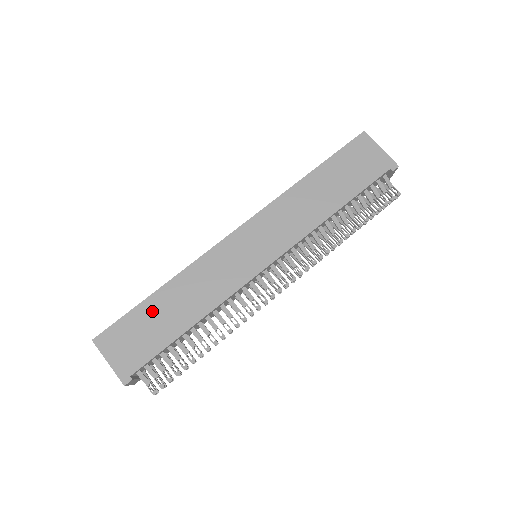
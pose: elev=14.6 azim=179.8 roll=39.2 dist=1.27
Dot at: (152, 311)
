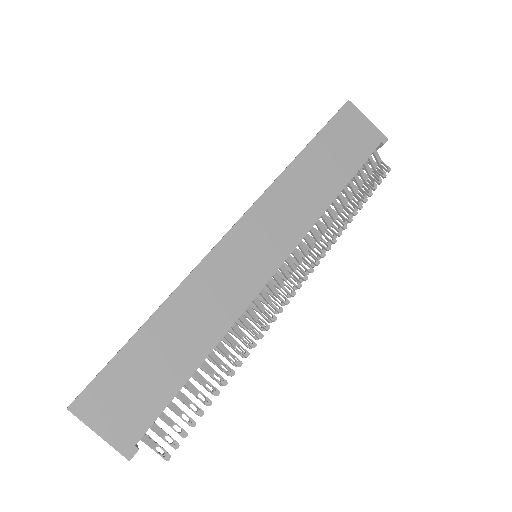
Dot at: (147, 349)
